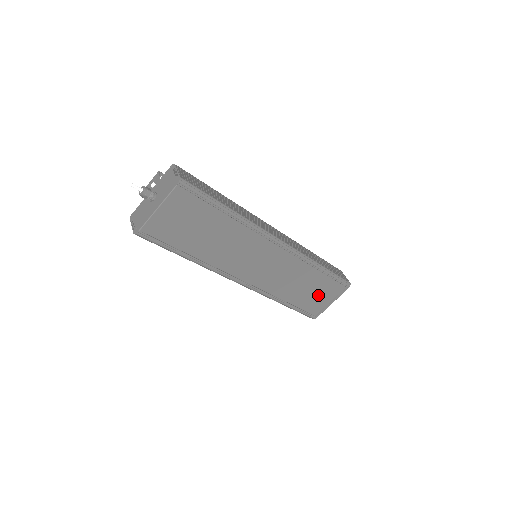
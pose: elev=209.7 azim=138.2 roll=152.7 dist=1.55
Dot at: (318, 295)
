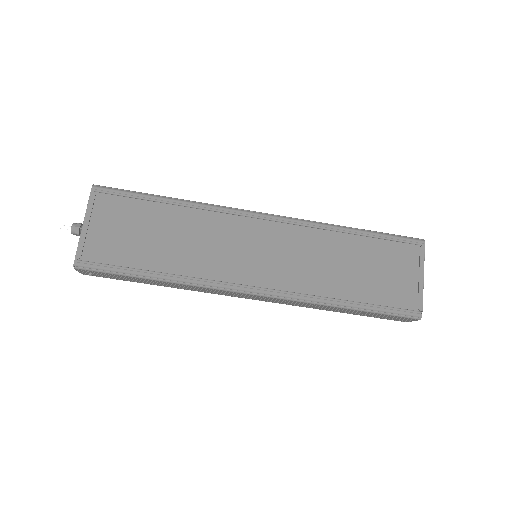
Dot at: (388, 274)
